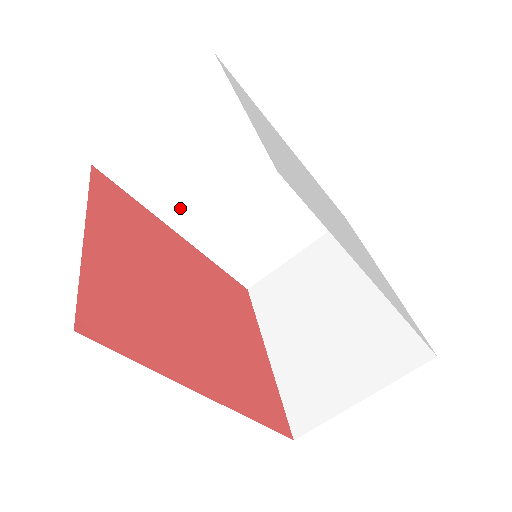
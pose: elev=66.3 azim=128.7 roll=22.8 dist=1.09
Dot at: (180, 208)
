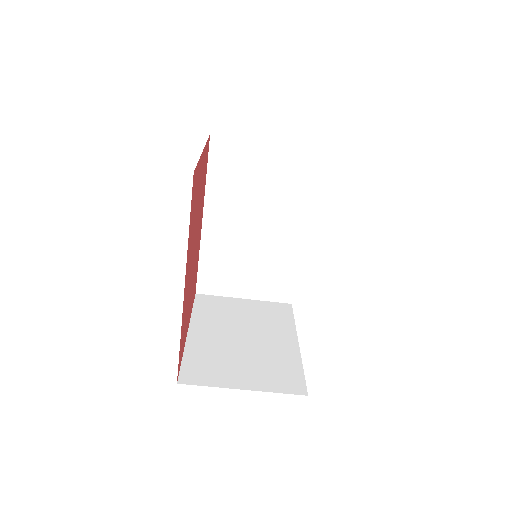
Dot at: (221, 203)
